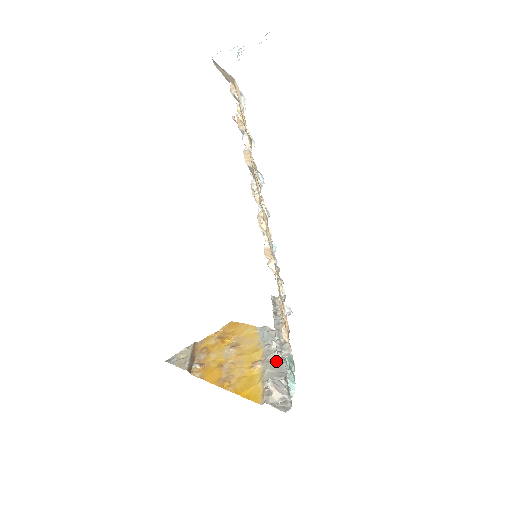
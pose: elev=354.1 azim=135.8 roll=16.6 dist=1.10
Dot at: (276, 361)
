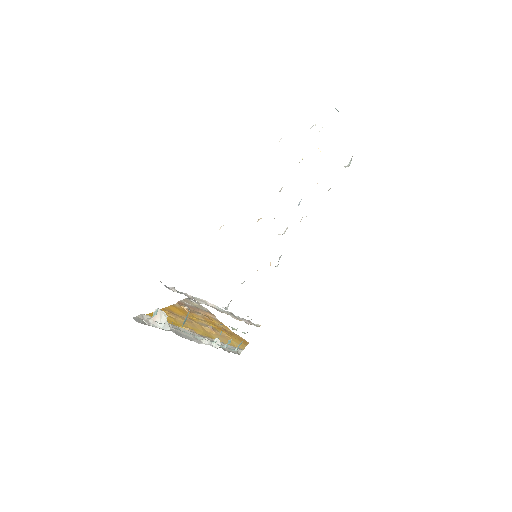
Dot at: (196, 338)
